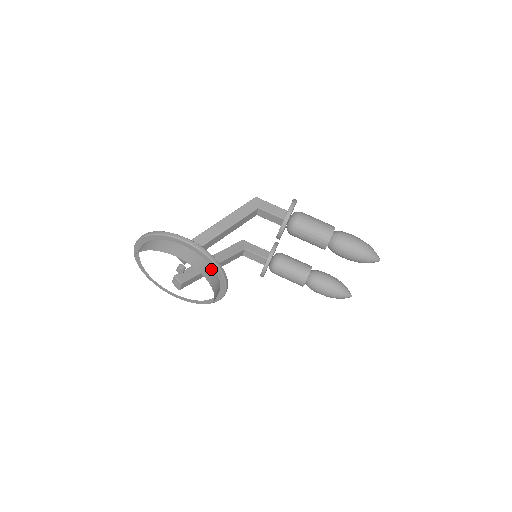
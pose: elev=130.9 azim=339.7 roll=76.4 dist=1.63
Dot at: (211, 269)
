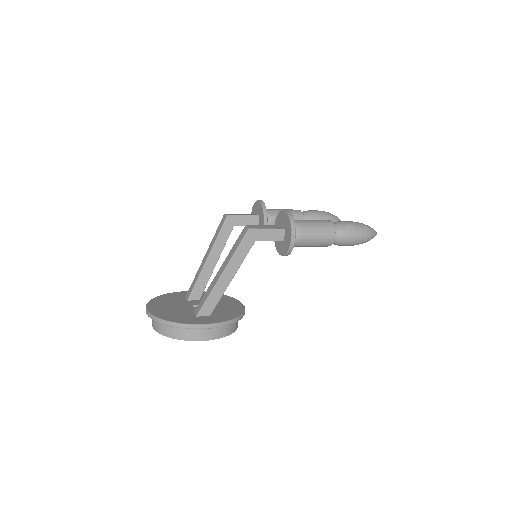
Dot at: occluded
